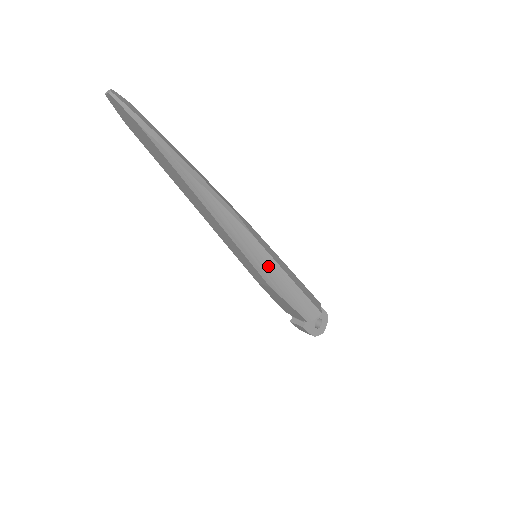
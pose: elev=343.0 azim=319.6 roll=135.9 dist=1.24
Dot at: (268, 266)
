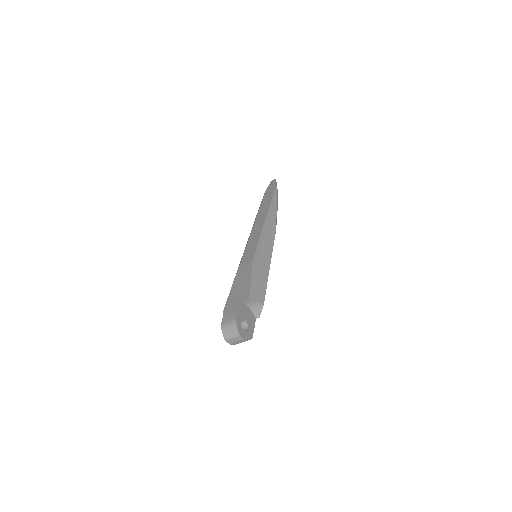
Dot at: (266, 249)
